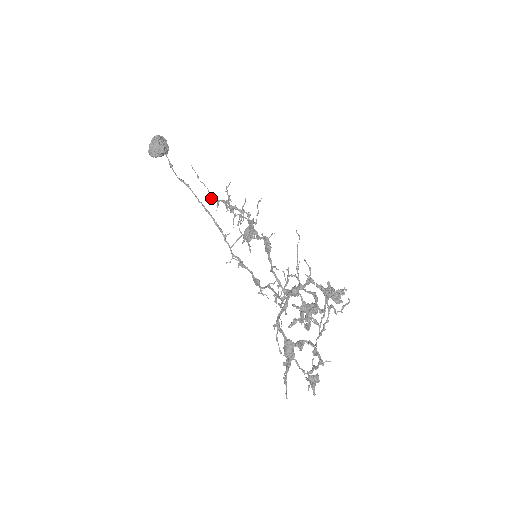
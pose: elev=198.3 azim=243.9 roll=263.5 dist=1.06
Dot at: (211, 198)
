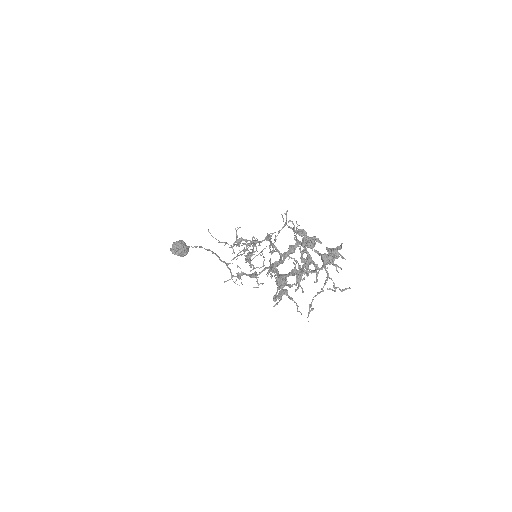
Dot at: (220, 242)
